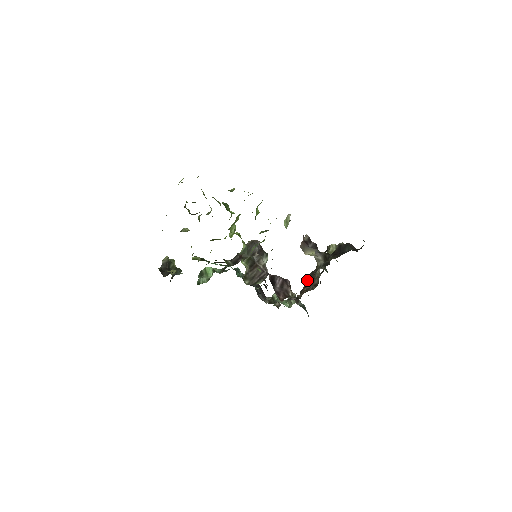
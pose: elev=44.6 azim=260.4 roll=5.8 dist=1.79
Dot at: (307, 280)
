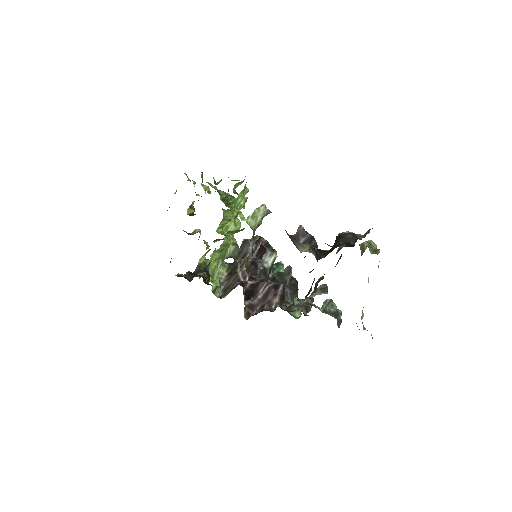
Dot at: (316, 283)
